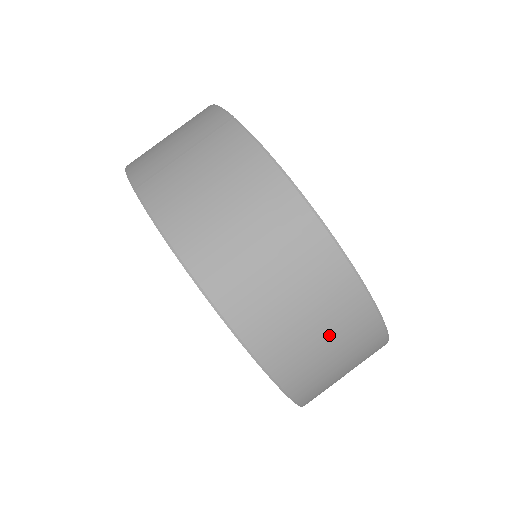
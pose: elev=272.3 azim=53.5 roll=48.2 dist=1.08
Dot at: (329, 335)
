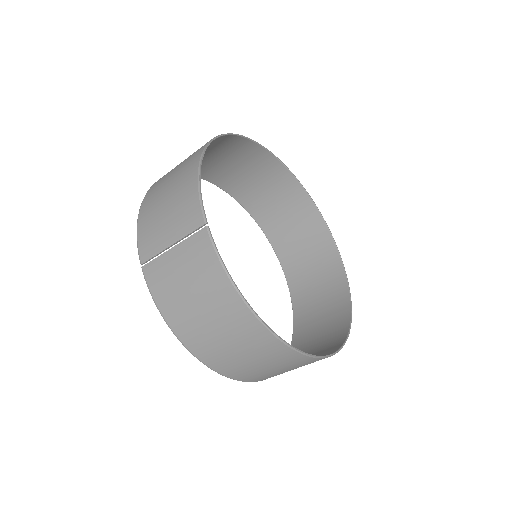
Dot at: (282, 369)
